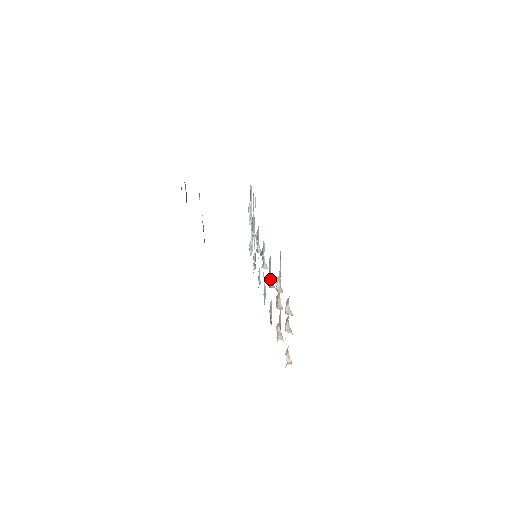
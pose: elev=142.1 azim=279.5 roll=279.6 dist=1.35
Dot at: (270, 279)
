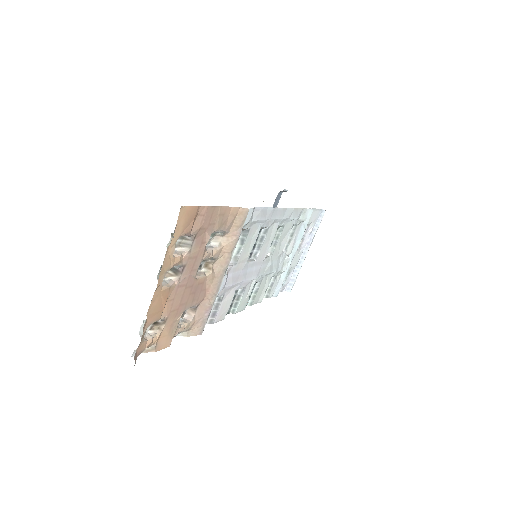
Dot at: occluded
